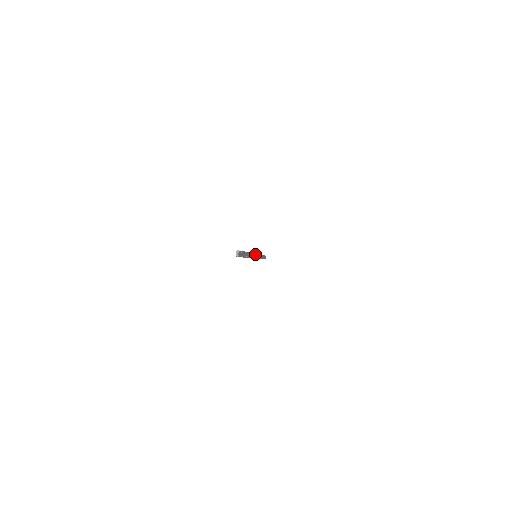
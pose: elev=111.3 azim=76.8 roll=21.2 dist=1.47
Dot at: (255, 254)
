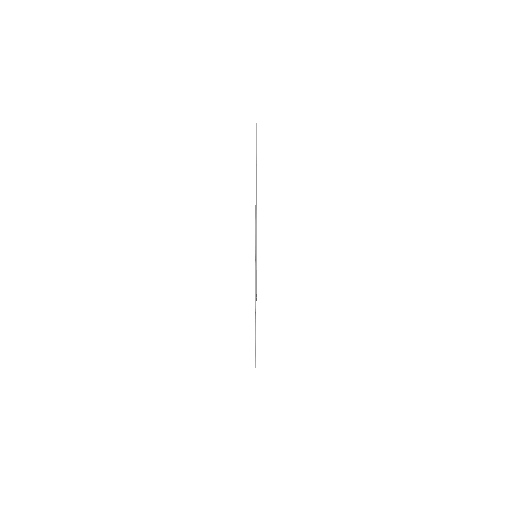
Dot at: (256, 240)
